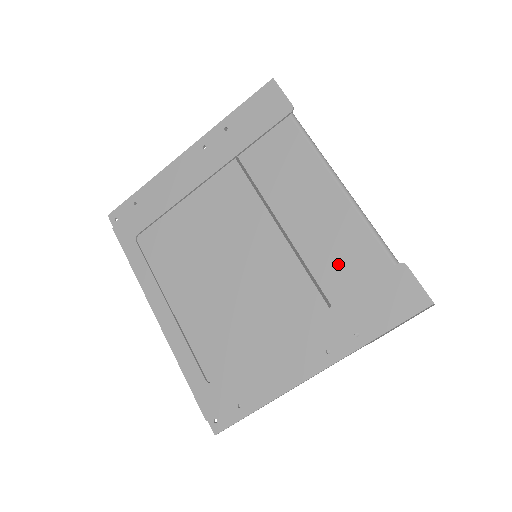
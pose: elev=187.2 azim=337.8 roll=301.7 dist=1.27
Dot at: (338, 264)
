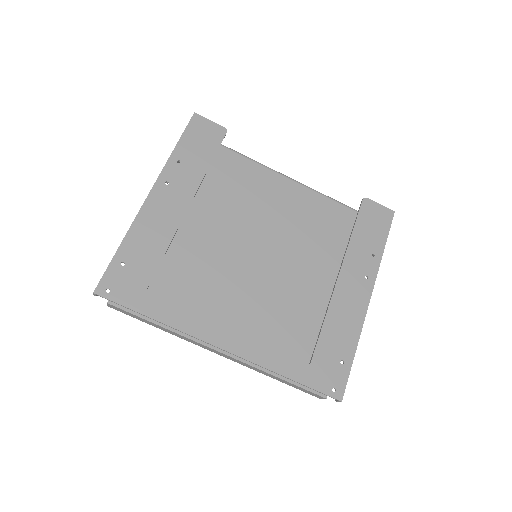
Dot at: (319, 226)
